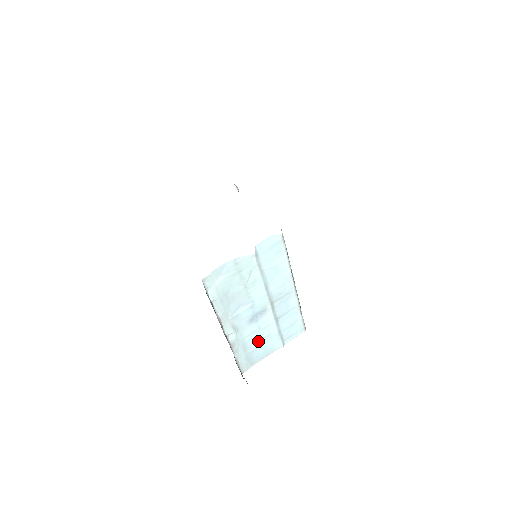
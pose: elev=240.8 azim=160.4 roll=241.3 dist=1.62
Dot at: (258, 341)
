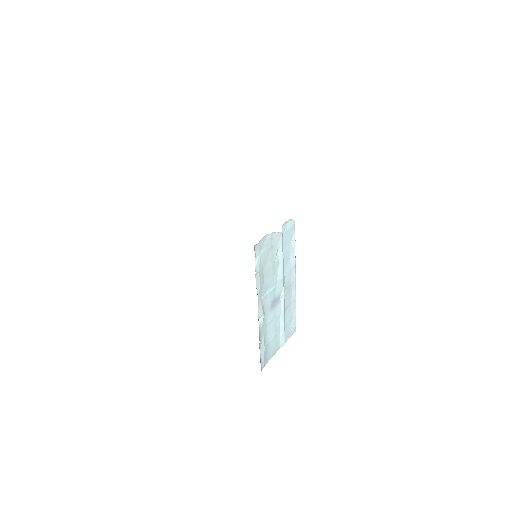
Dot at: (272, 333)
